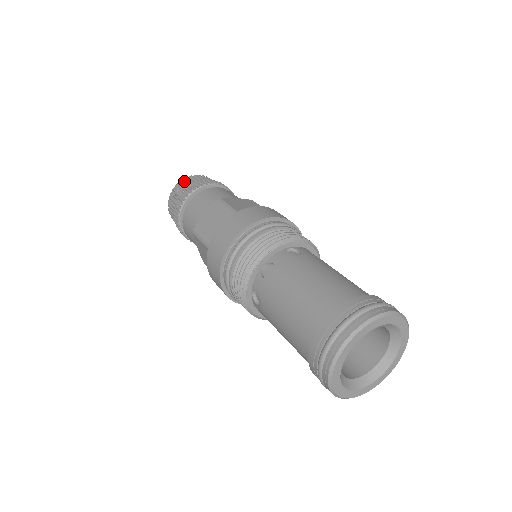
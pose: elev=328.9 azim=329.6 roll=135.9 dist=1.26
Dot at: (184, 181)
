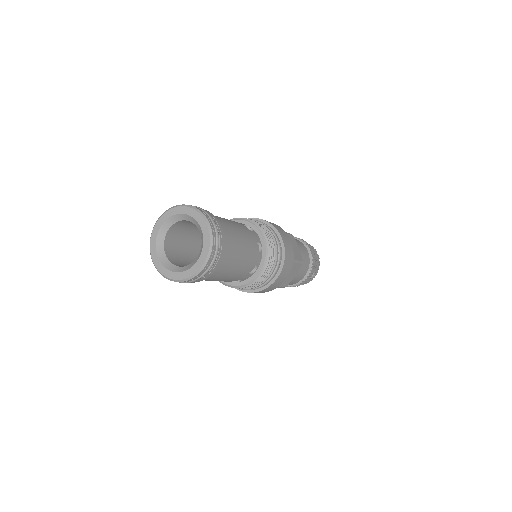
Dot at: occluded
